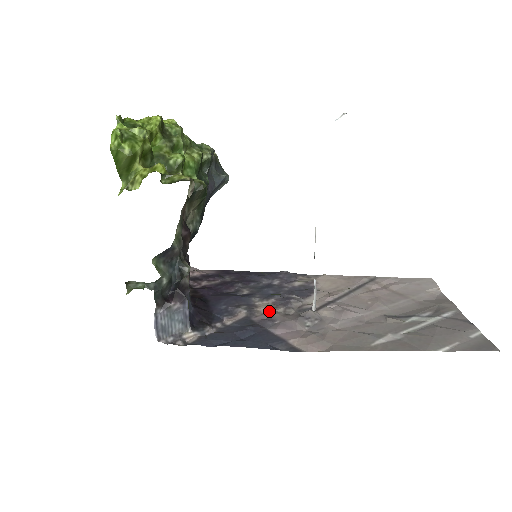
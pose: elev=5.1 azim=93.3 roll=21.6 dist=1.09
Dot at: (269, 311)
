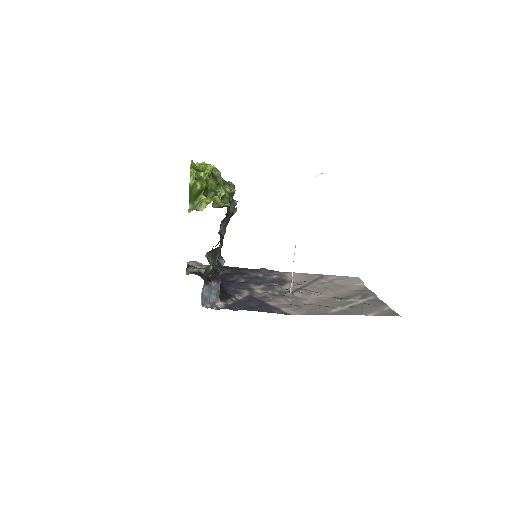
Dot at: (263, 292)
